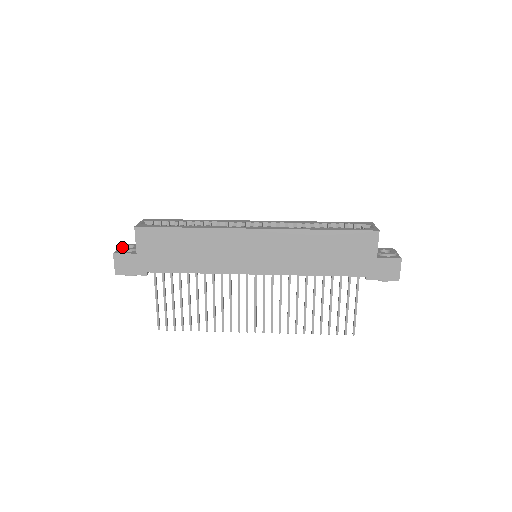
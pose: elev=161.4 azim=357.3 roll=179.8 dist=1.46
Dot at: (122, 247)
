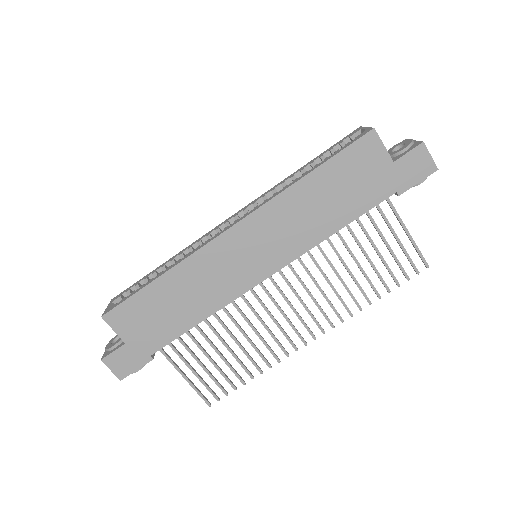
Dot at: (108, 346)
